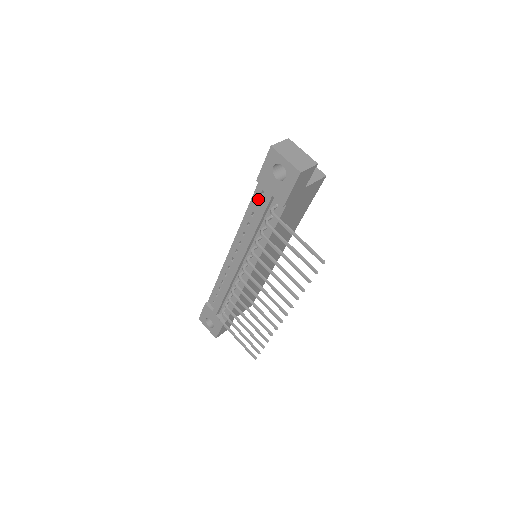
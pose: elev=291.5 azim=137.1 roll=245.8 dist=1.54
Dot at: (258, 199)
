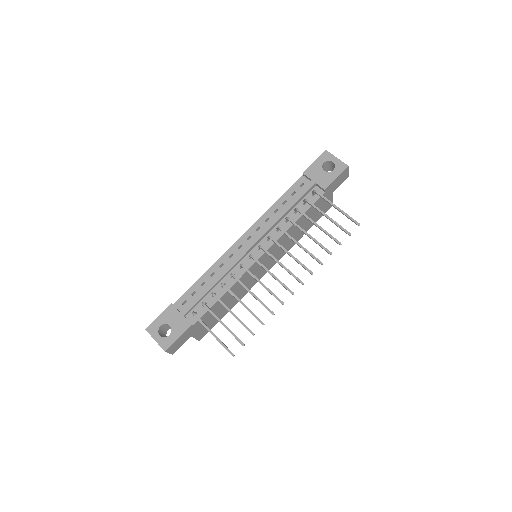
Dot at: (296, 190)
